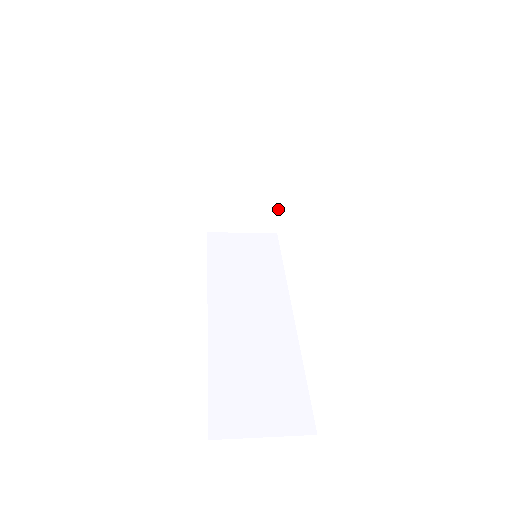
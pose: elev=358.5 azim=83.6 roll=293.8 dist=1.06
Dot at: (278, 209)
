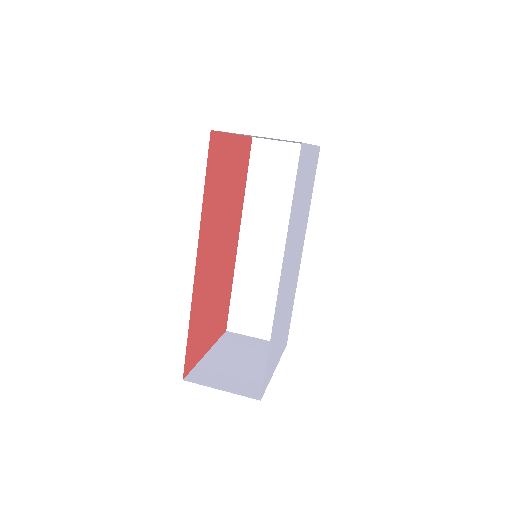
Dot at: occluded
